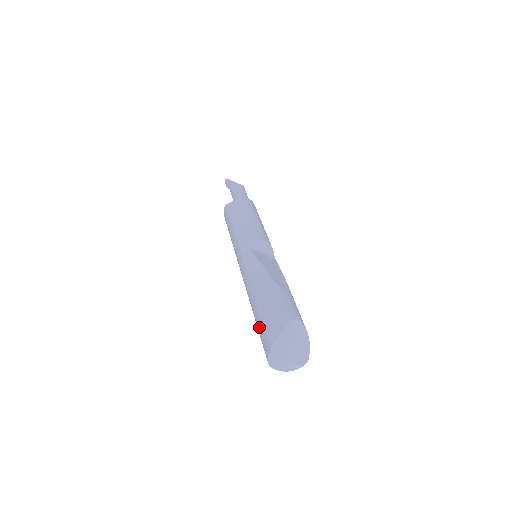
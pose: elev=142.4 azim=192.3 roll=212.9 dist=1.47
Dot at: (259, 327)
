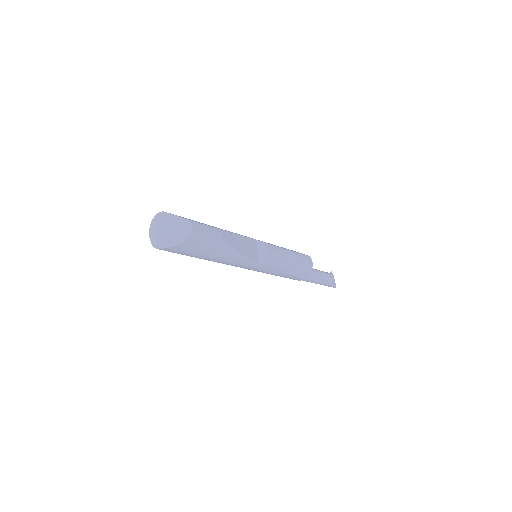
Dot at: occluded
